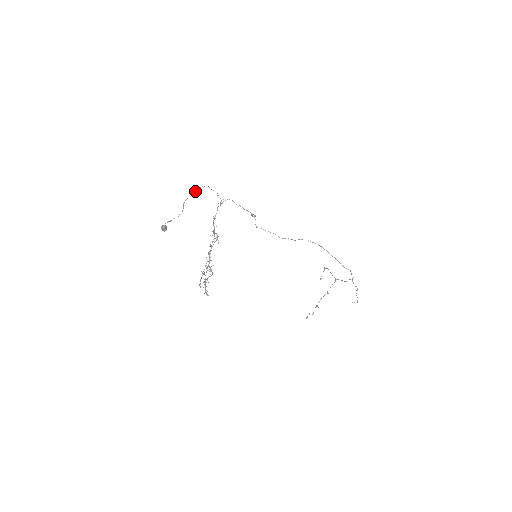
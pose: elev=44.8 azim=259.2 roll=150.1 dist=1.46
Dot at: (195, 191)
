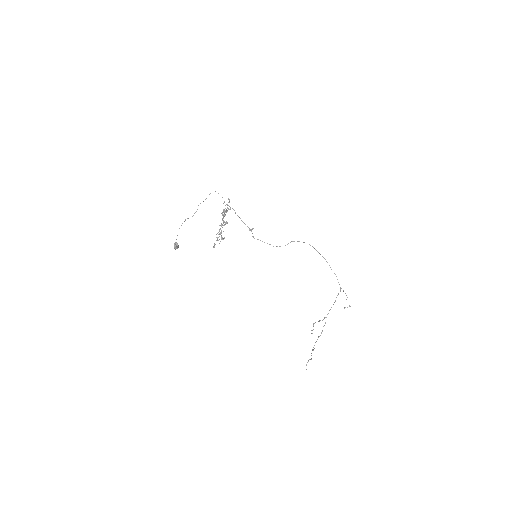
Dot at: occluded
